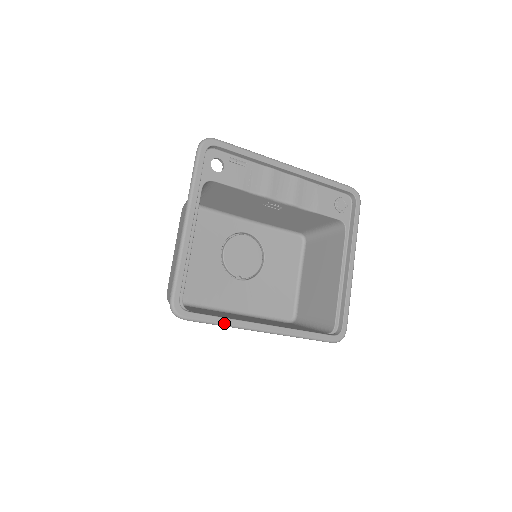
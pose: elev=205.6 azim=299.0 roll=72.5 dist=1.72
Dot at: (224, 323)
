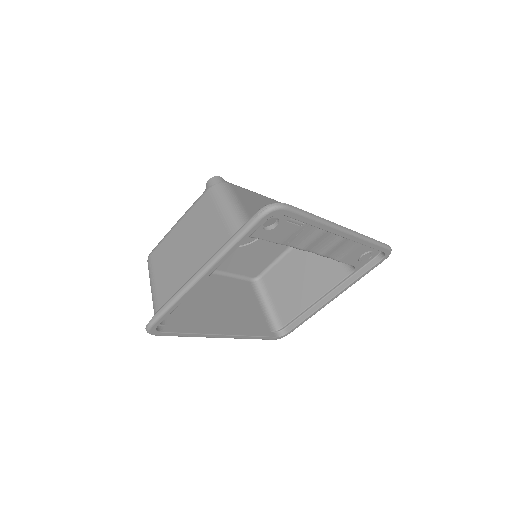
Dot at: (189, 336)
